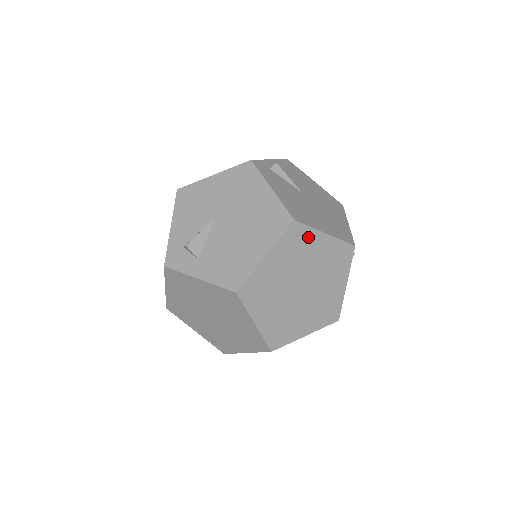
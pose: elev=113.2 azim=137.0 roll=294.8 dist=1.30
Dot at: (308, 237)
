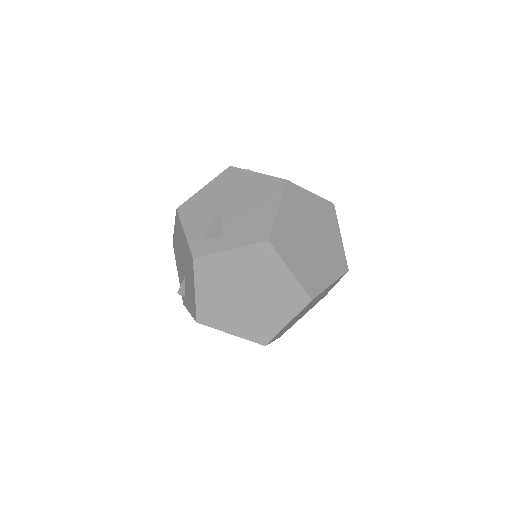
Dot at: (301, 195)
